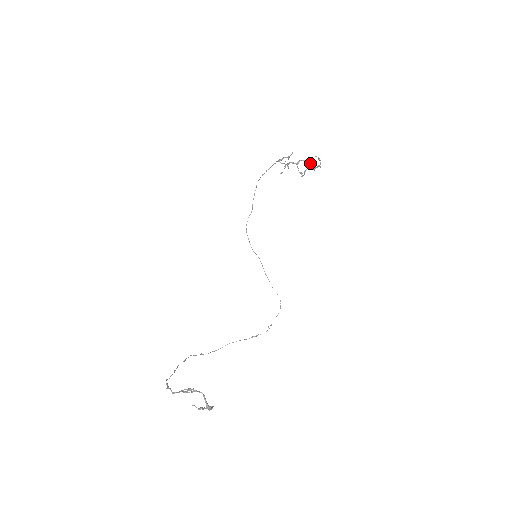
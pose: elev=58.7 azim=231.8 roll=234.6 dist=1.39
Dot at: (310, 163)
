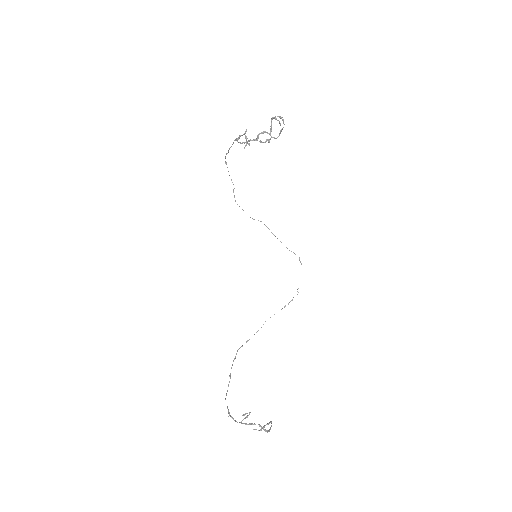
Dot at: (272, 118)
